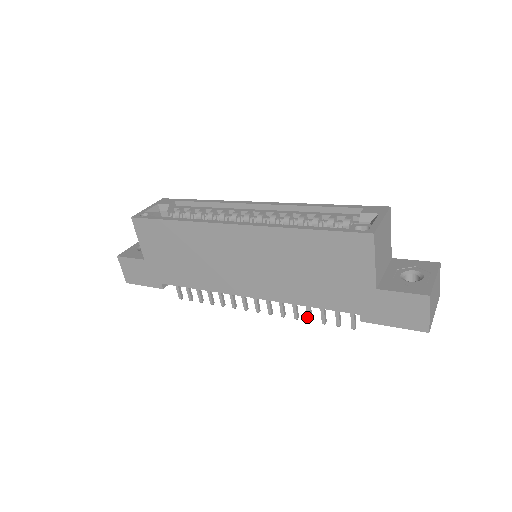
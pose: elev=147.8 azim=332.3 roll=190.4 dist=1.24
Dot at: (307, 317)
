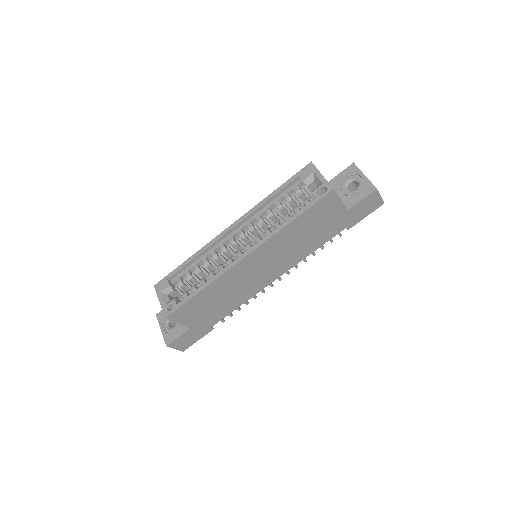
Dot at: occluded
